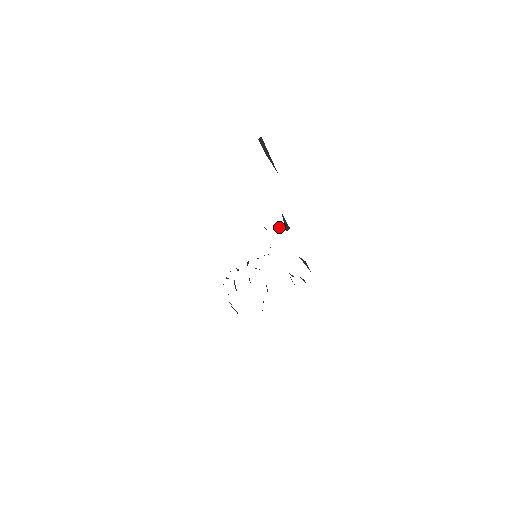
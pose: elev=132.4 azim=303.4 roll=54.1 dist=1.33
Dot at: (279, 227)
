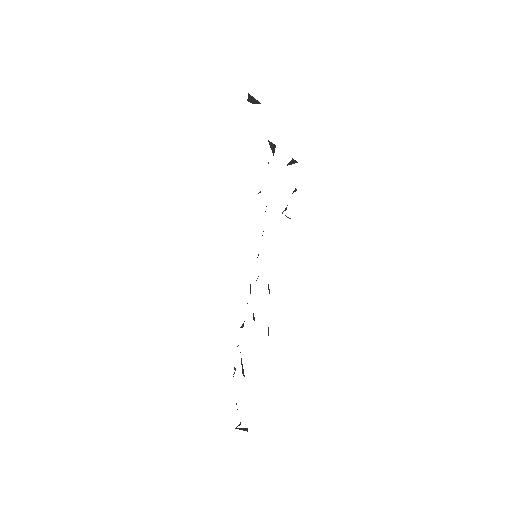
Dot at: occluded
